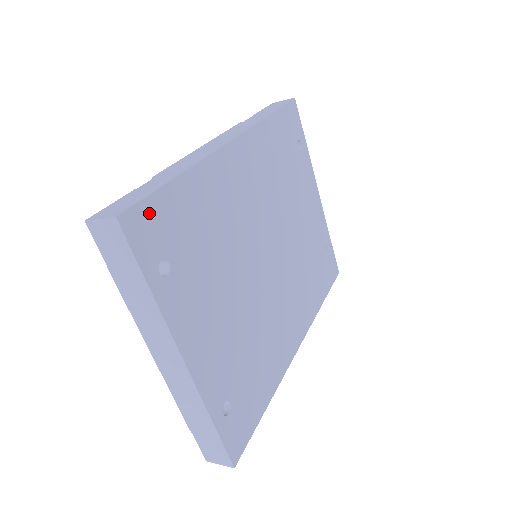
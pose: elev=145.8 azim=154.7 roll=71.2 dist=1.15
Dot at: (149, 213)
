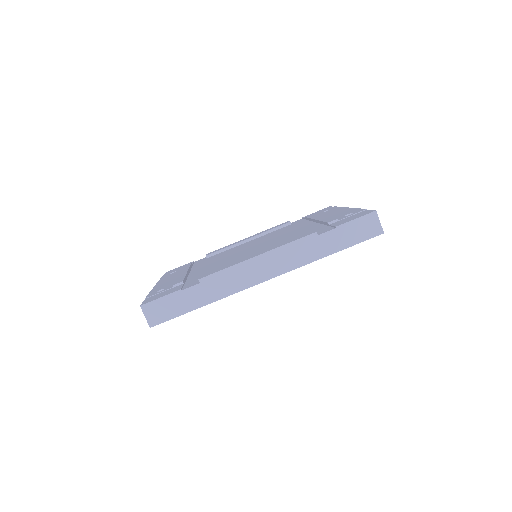
Dot at: occluded
